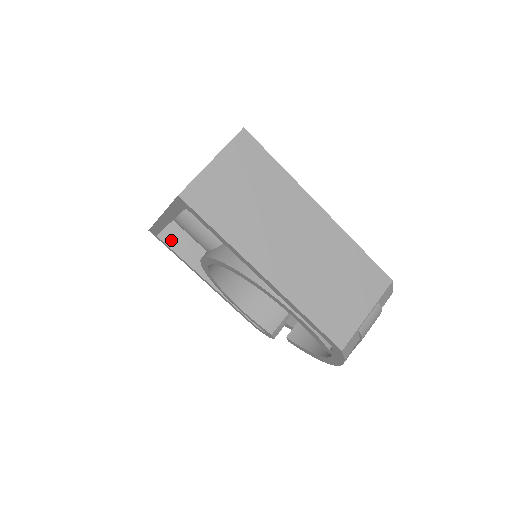
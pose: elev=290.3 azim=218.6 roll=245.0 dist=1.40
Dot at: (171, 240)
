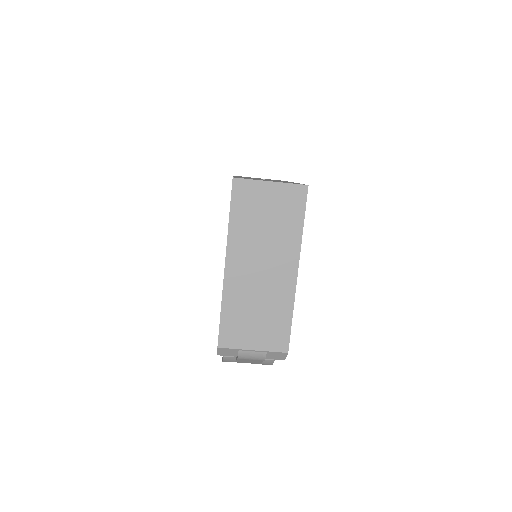
Dot at: occluded
